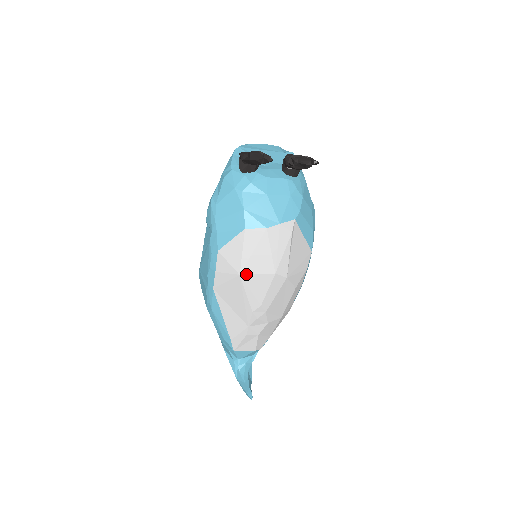
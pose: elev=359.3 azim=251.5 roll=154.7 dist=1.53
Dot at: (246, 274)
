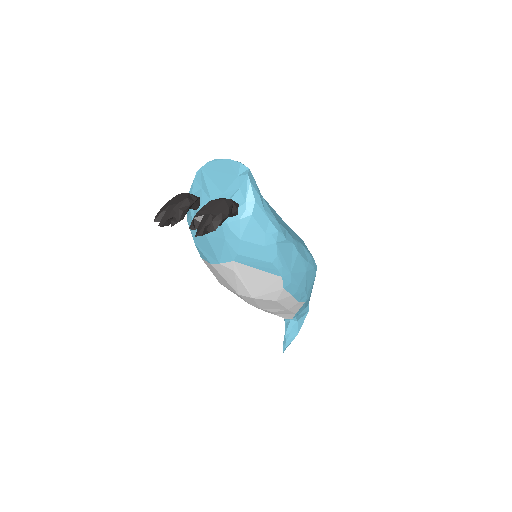
Dot at: (223, 285)
